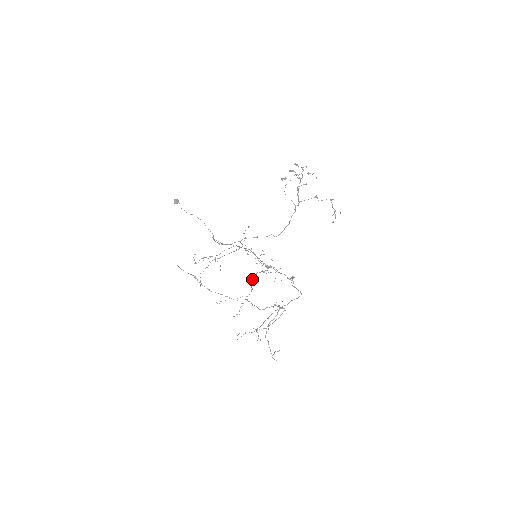
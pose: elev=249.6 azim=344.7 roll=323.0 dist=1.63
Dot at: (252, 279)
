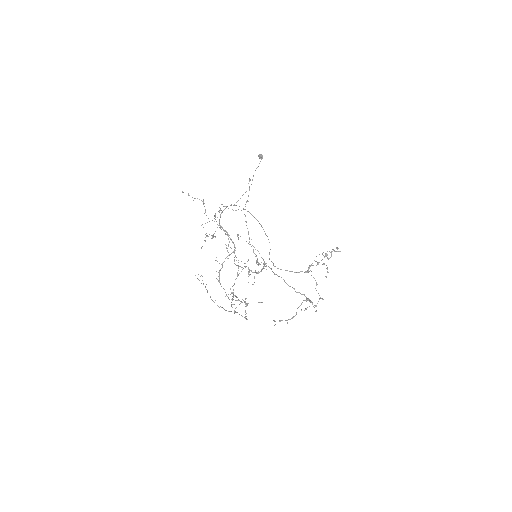
Dot at: occluded
